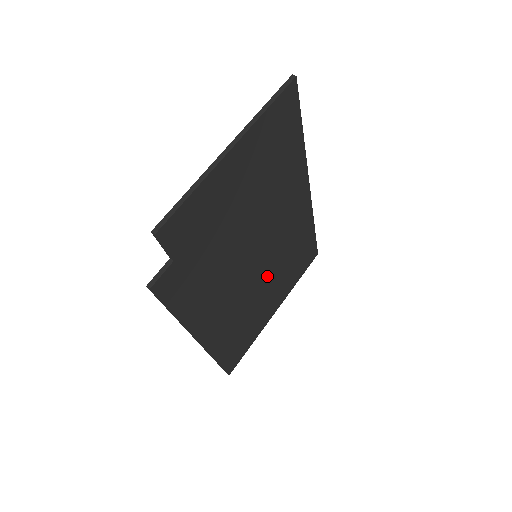
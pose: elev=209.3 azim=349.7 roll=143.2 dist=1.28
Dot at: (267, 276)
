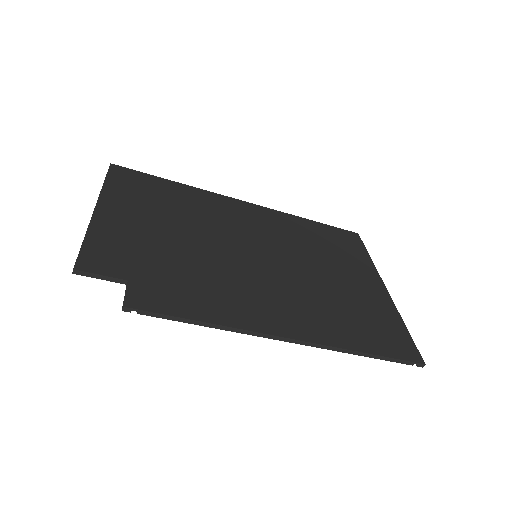
Dot at: (304, 265)
